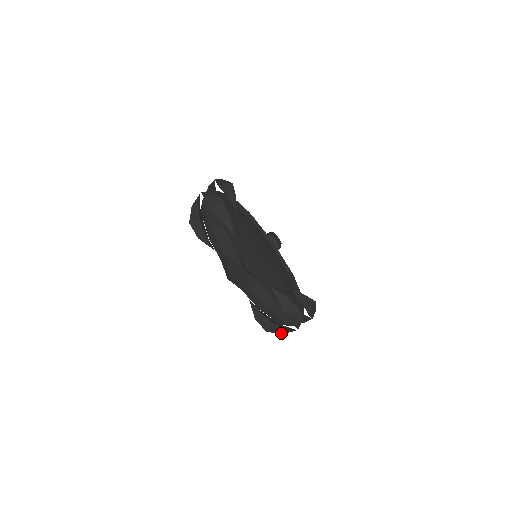
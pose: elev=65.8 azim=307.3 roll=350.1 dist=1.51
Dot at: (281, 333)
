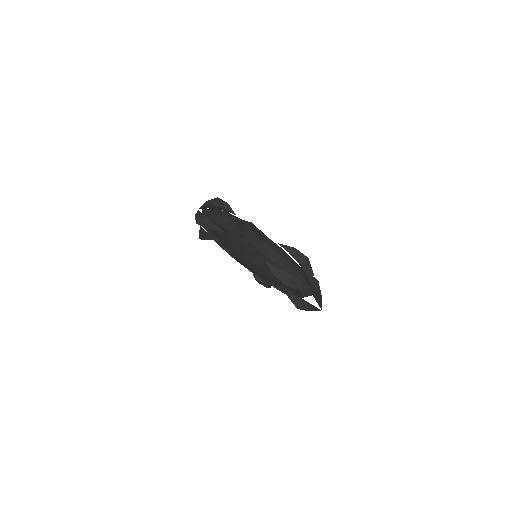
Dot at: (300, 289)
